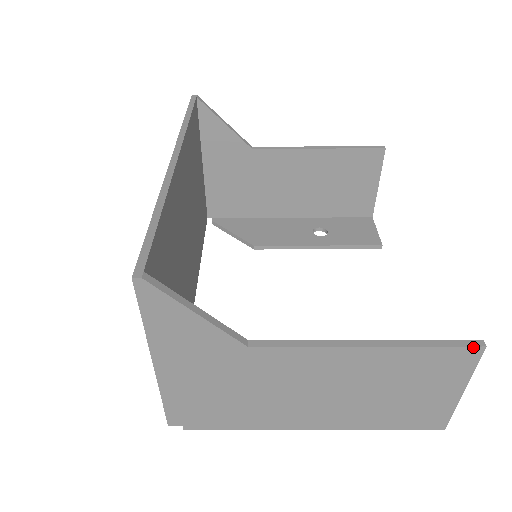
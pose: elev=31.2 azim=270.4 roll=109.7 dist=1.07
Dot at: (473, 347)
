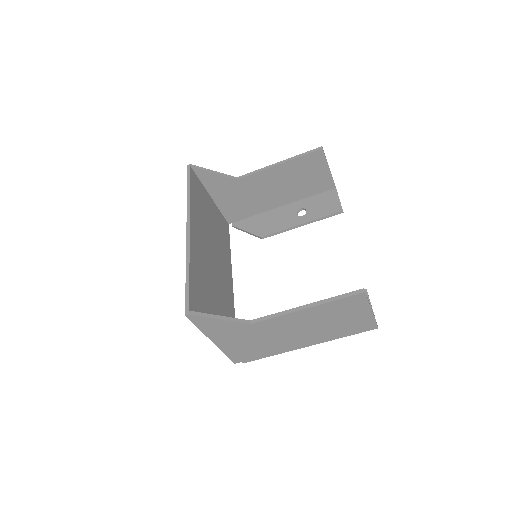
Dot at: (359, 294)
